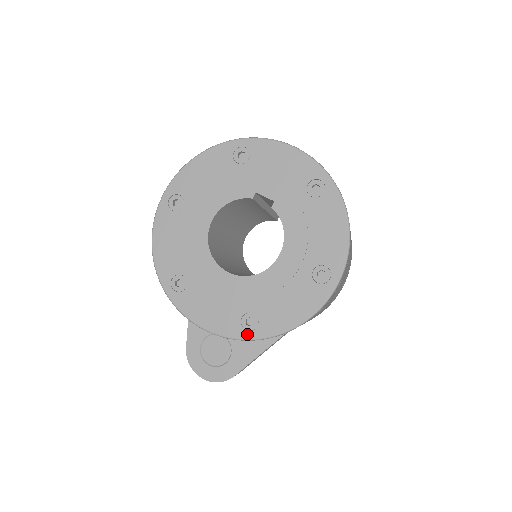
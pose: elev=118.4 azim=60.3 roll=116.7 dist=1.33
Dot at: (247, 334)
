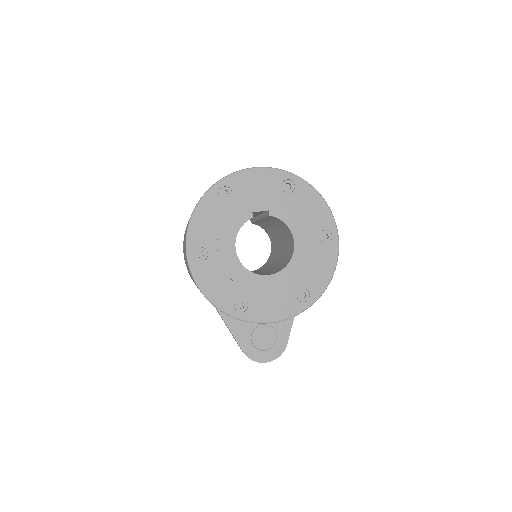
Dot at: (307, 304)
